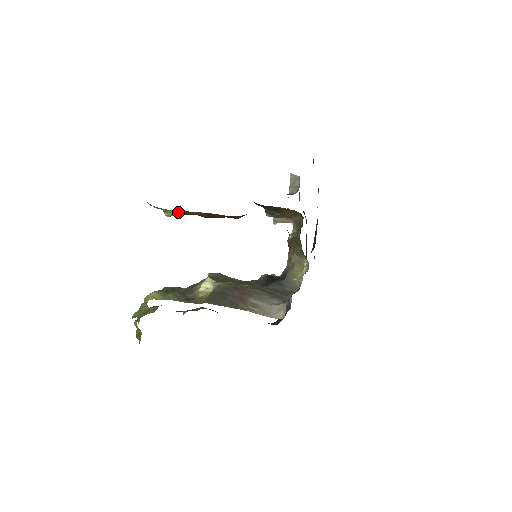
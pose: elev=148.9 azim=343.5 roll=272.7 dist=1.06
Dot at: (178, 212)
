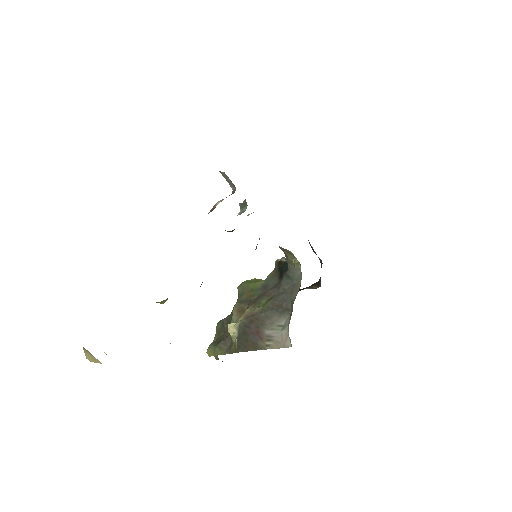
Dot at: (166, 299)
